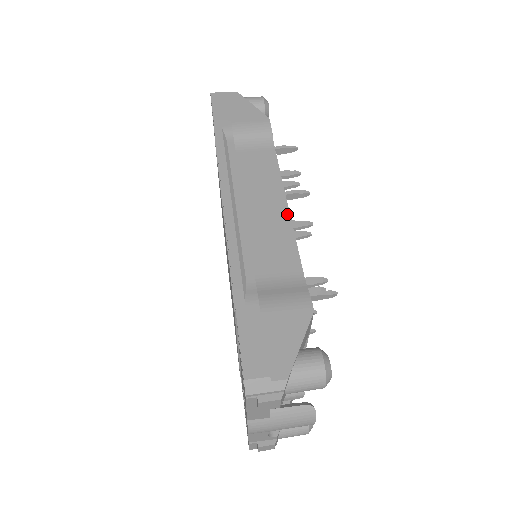
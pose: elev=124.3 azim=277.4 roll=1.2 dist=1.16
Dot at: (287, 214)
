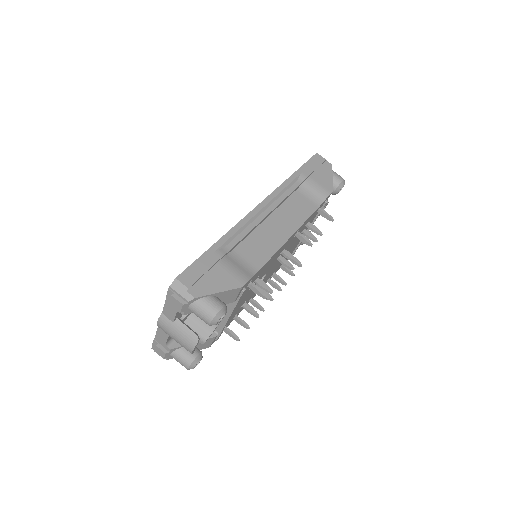
Dot at: (285, 240)
